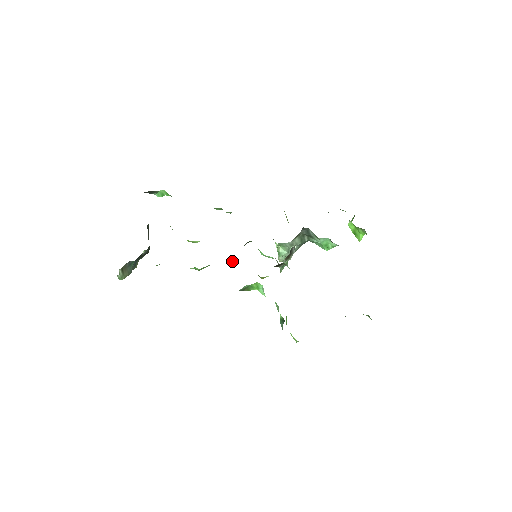
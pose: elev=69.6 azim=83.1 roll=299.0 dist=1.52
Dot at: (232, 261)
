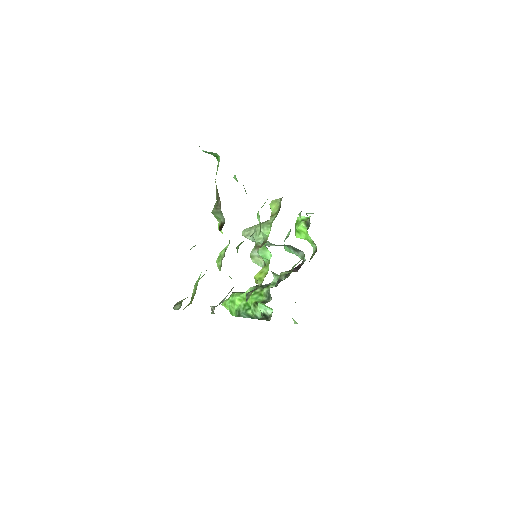
Dot at: occluded
